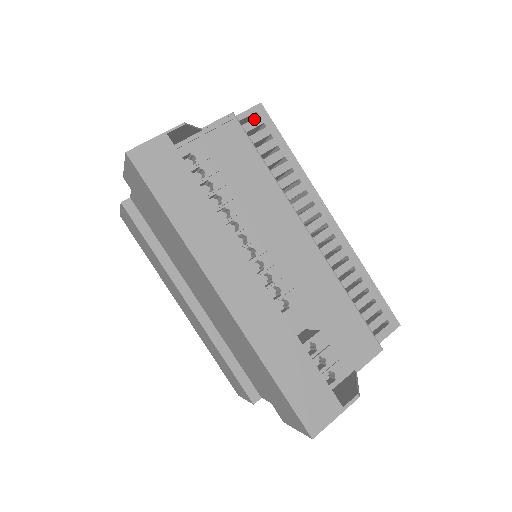
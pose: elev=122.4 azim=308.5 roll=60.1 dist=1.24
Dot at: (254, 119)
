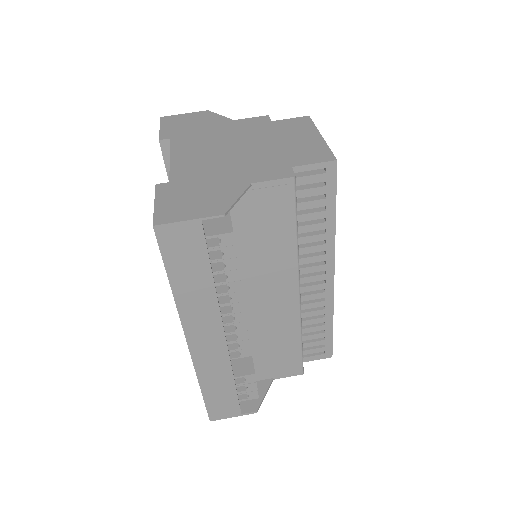
Dot at: (318, 174)
